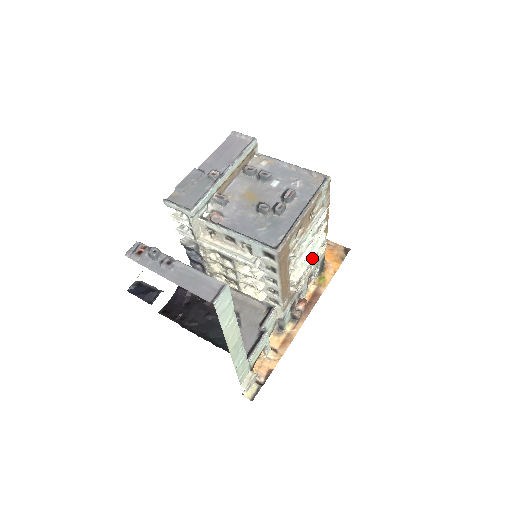
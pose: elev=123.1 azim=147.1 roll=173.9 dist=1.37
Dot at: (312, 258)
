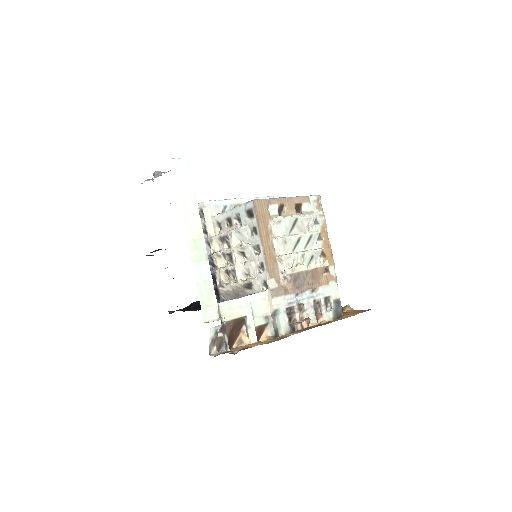
Dot at: (303, 252)
